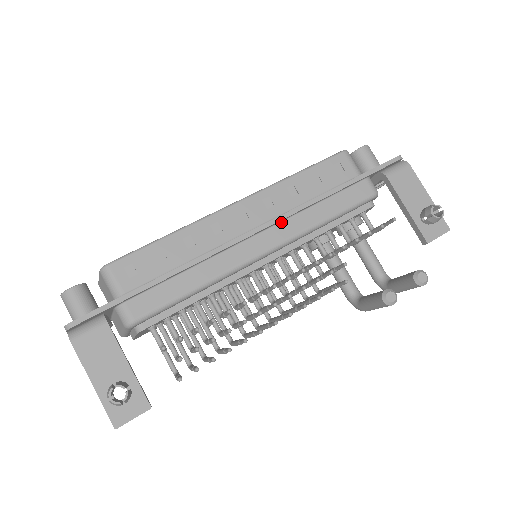
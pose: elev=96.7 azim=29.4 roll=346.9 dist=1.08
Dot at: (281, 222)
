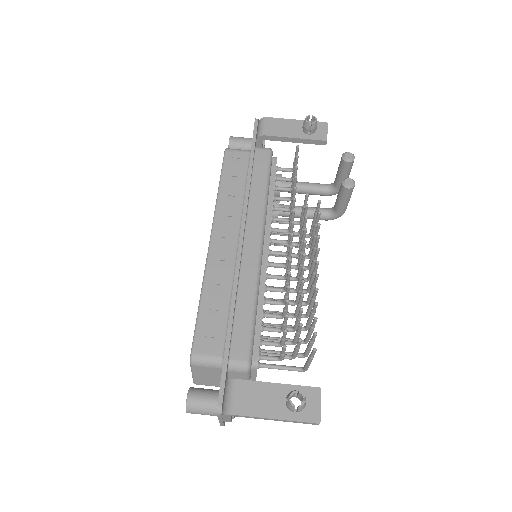
Dot at: (247, 219)
